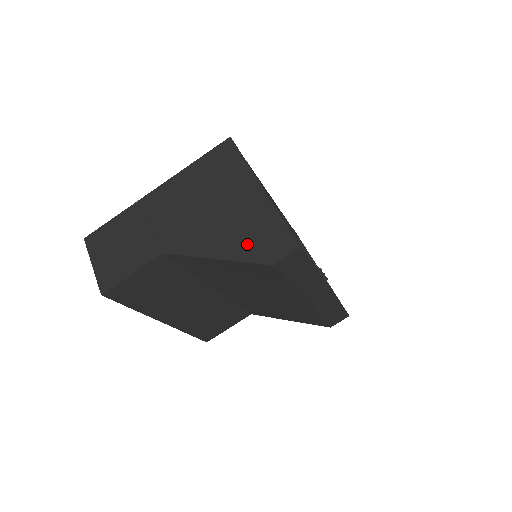
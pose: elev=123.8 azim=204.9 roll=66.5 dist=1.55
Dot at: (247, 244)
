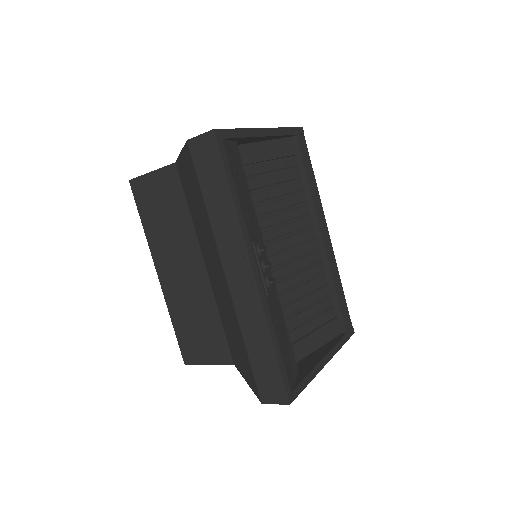
Dot at: occluded
